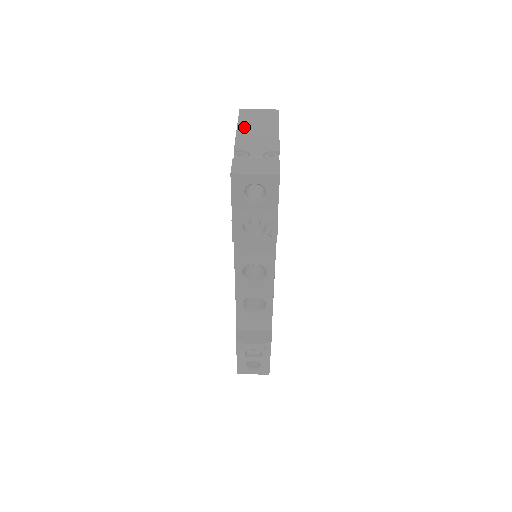
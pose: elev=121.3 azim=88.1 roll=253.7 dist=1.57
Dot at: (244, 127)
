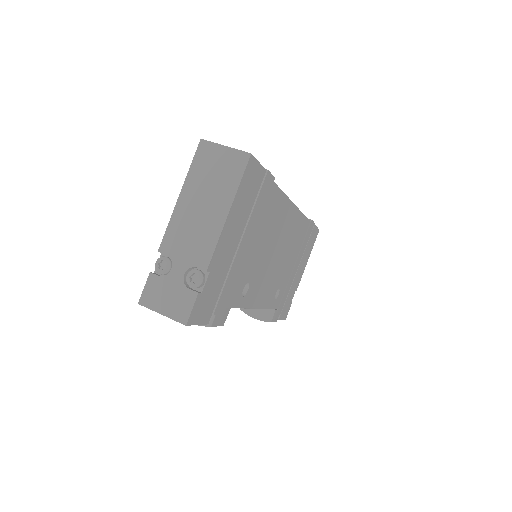
Dot at: (188, 196)
